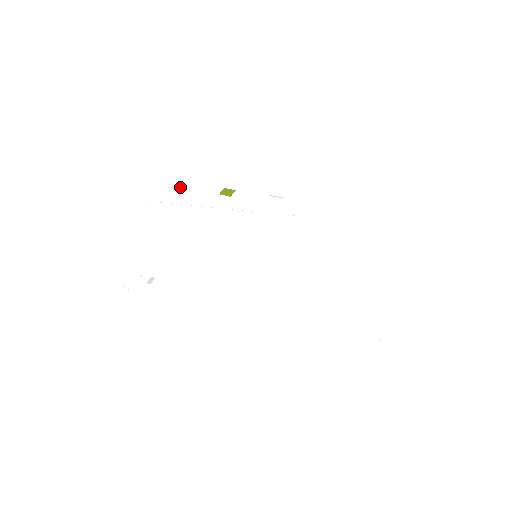
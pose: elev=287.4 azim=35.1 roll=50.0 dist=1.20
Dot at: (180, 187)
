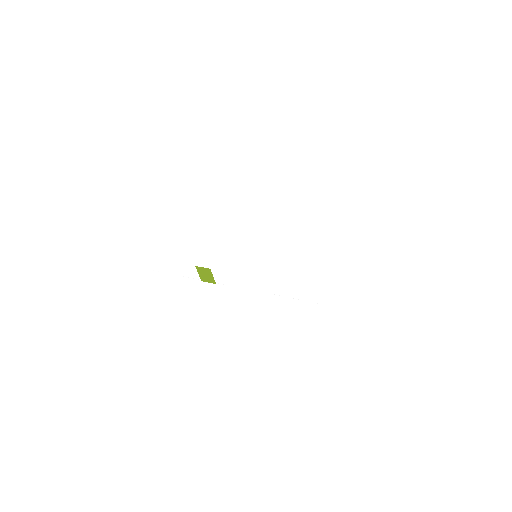
Dot at: occluded
